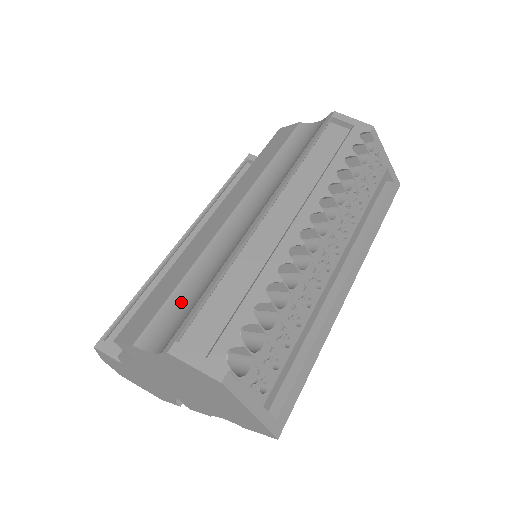
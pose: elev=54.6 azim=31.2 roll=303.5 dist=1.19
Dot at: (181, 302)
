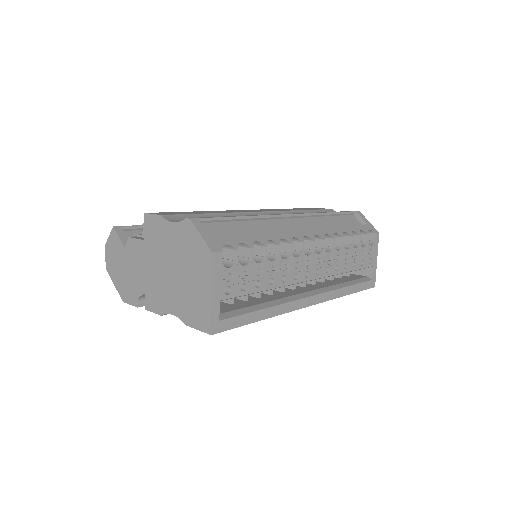
Dot at: occluded
